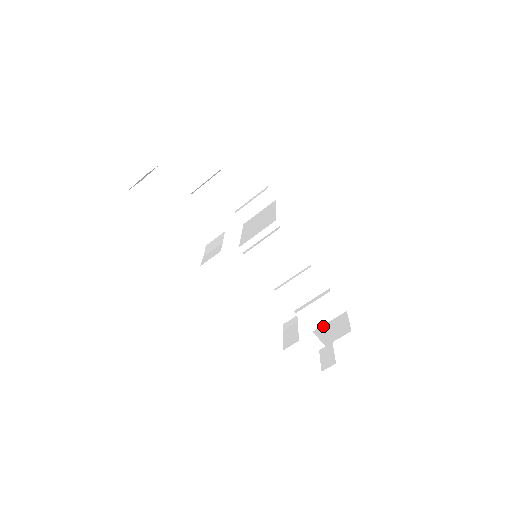
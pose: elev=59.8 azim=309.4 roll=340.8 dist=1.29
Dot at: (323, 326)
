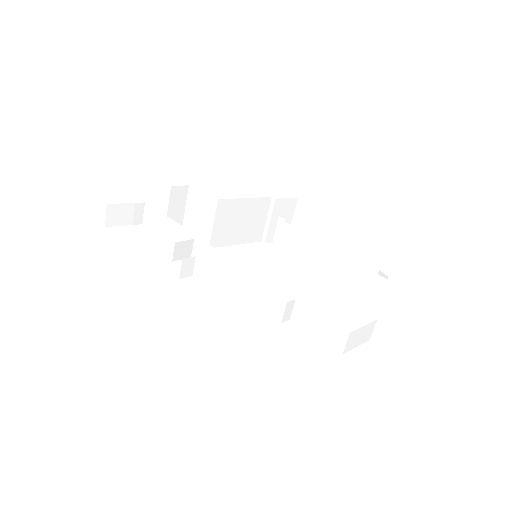
Dot at: (375, 319)
